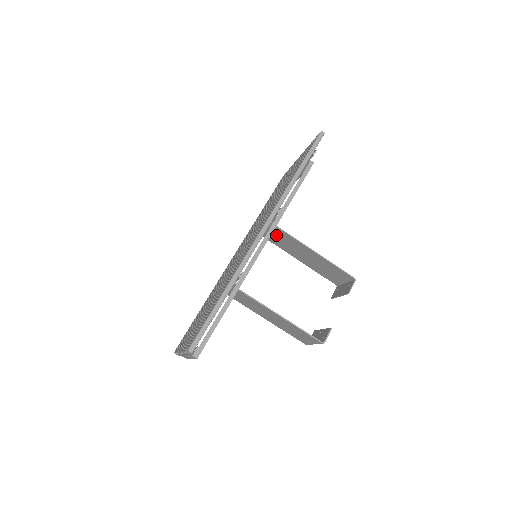
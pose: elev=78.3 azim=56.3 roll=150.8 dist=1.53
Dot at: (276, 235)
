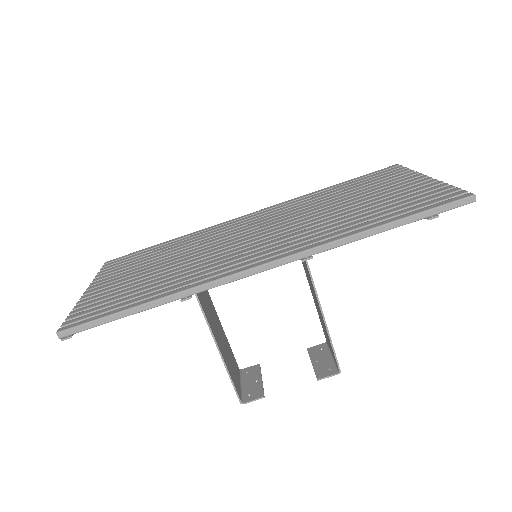
Dot at: occluded
